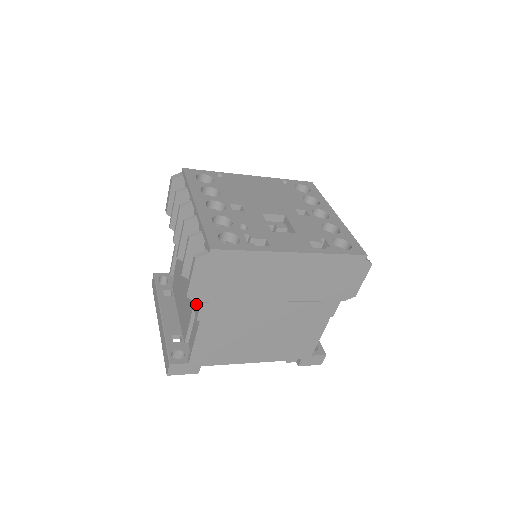
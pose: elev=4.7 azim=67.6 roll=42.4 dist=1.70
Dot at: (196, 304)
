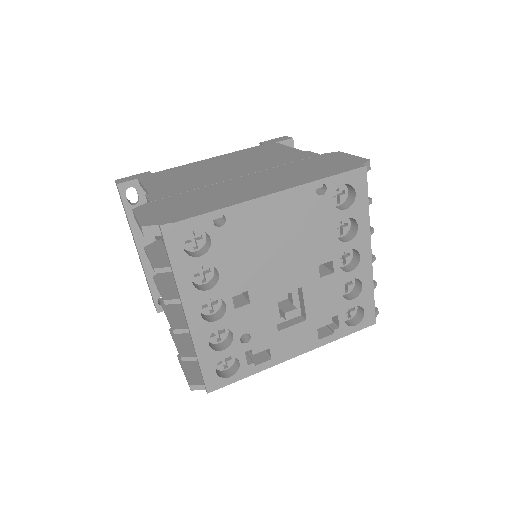
Dot at: occluded
